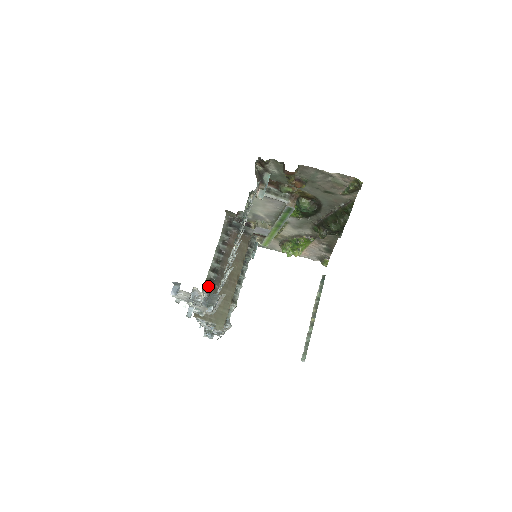
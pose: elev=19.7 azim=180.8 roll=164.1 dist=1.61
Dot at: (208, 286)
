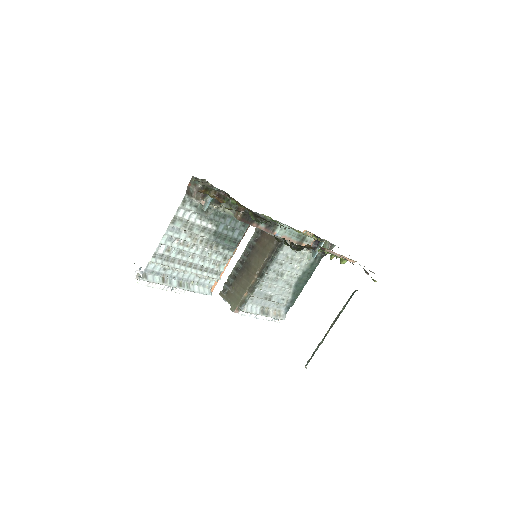
Dot at: (234, 273)
